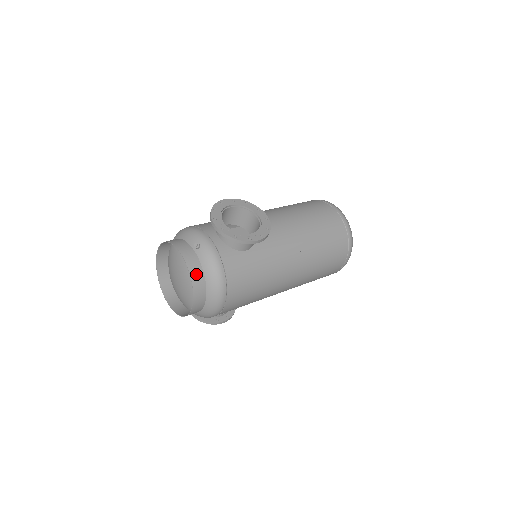
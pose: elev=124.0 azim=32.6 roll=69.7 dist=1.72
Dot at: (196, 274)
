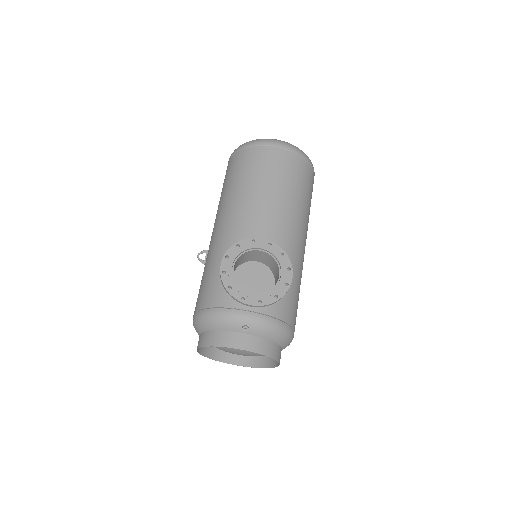
Dot at: (268, 349)
